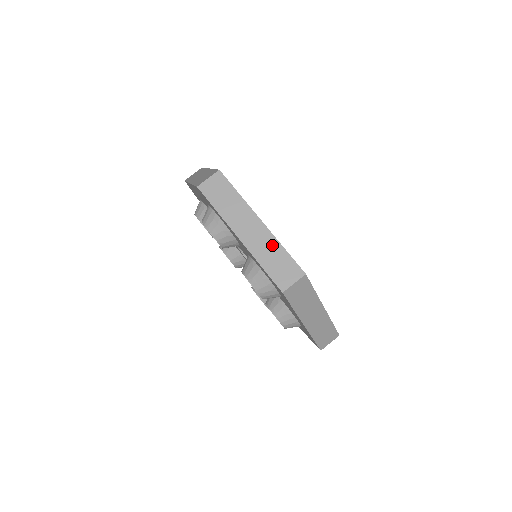
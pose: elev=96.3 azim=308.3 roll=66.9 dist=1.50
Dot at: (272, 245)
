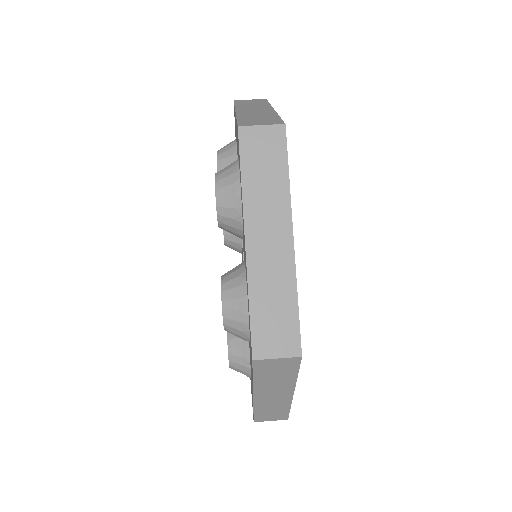
Dot at: (284, 284)
